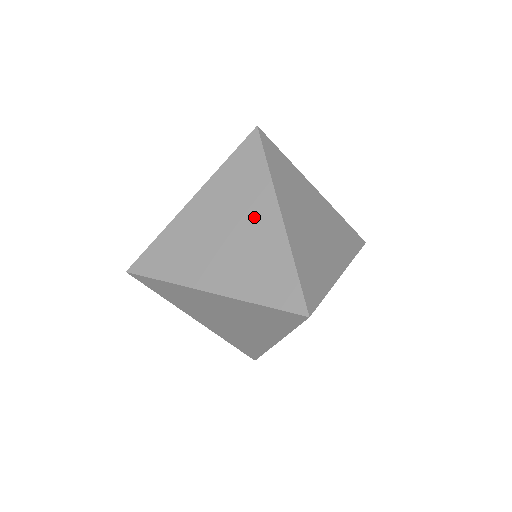
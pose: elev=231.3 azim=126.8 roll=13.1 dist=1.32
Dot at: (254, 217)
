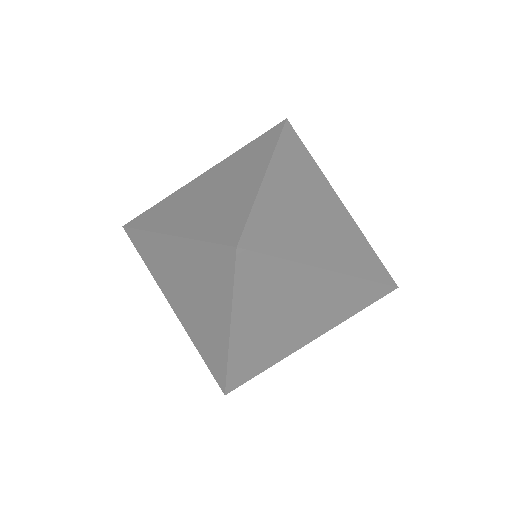
Dot at: (242, 176)
